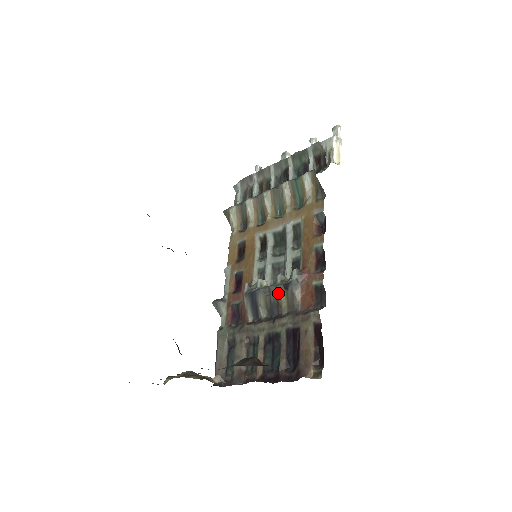
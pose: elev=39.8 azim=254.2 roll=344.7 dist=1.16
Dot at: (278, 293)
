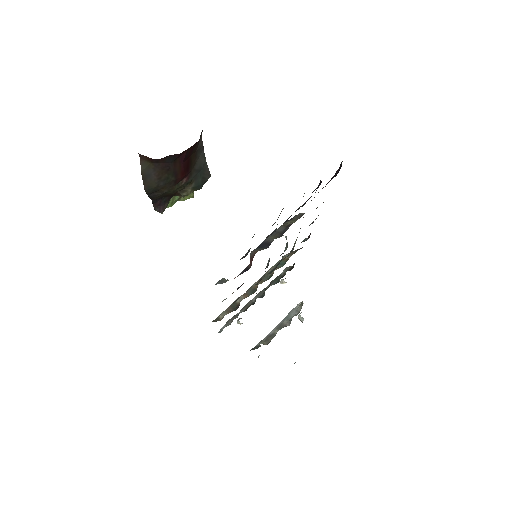
Dot at: (285, 224)
